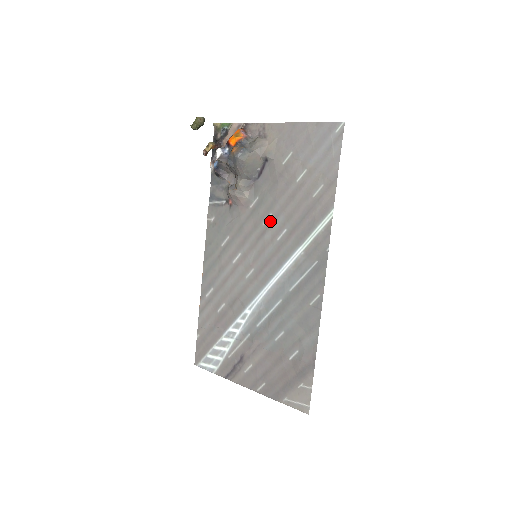
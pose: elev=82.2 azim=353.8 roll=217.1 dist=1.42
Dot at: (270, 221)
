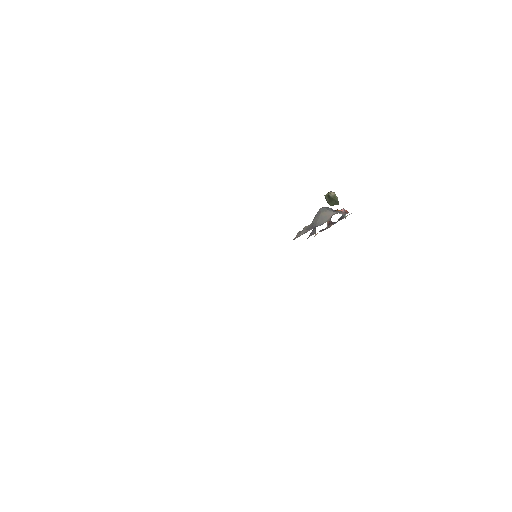
Dot at: occluded
